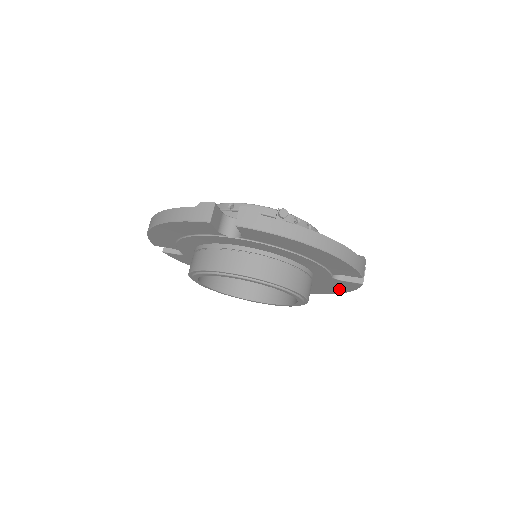
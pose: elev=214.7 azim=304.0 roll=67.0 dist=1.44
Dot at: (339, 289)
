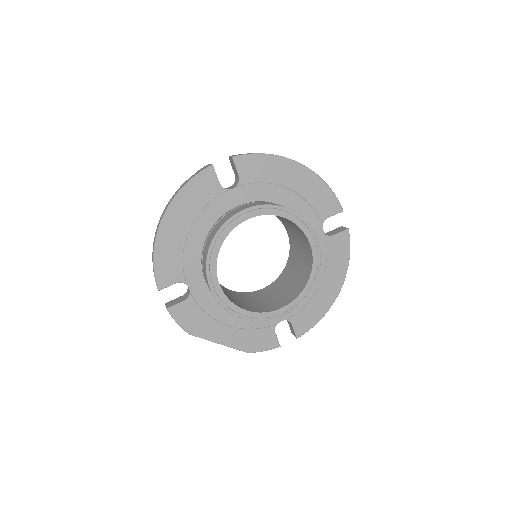
Dot at: (338, 268)
